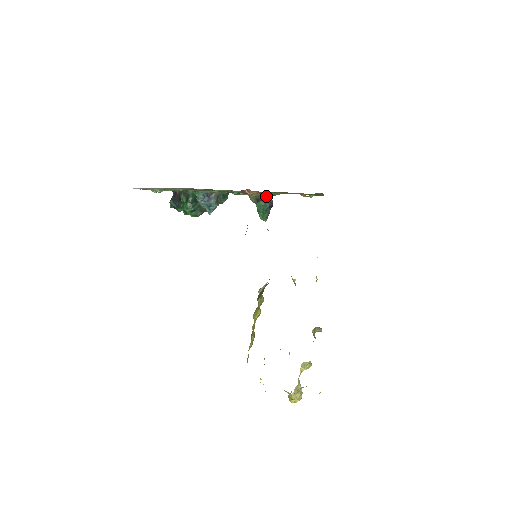
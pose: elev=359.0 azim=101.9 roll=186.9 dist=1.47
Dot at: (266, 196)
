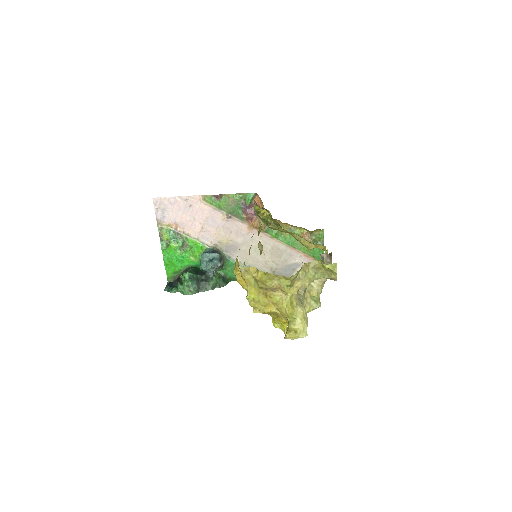
Dot at: occluded
